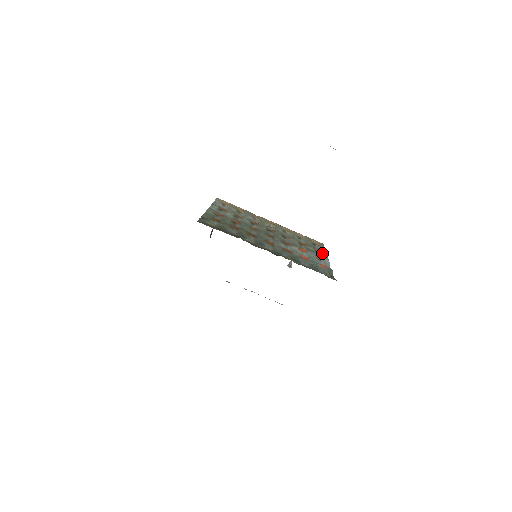
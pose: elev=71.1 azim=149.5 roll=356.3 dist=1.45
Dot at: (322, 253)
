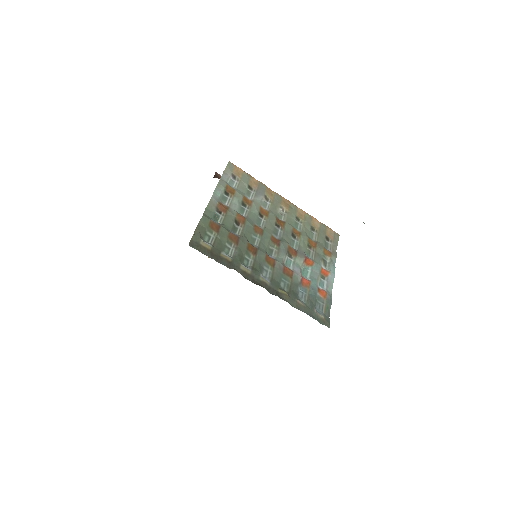
Dot at: (331, 259)
